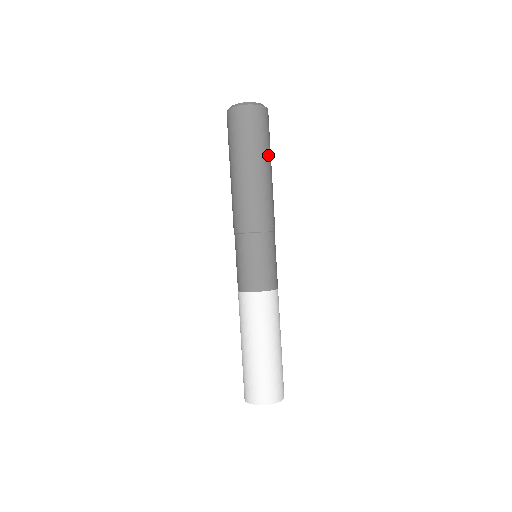
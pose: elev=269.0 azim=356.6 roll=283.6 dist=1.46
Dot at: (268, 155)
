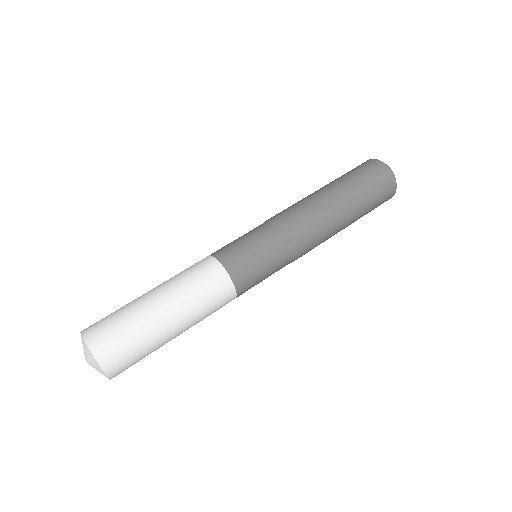
Dot at: (359, 205)
